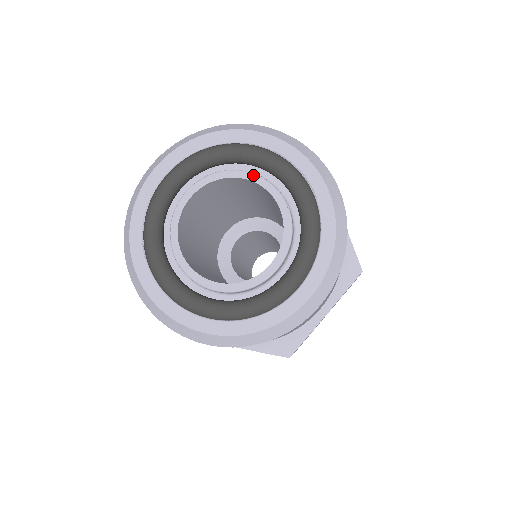
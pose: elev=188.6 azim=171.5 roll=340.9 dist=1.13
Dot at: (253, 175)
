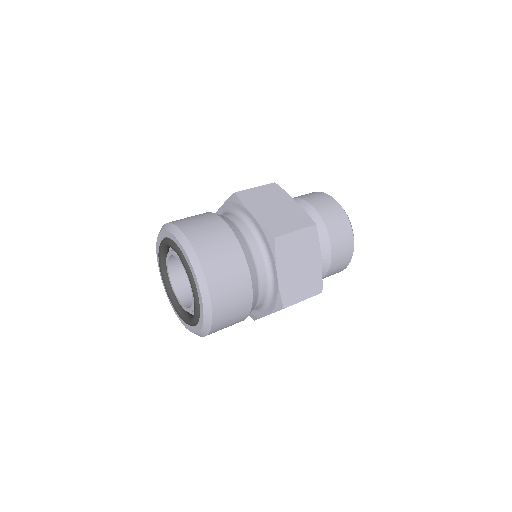
Dot at: occluded
